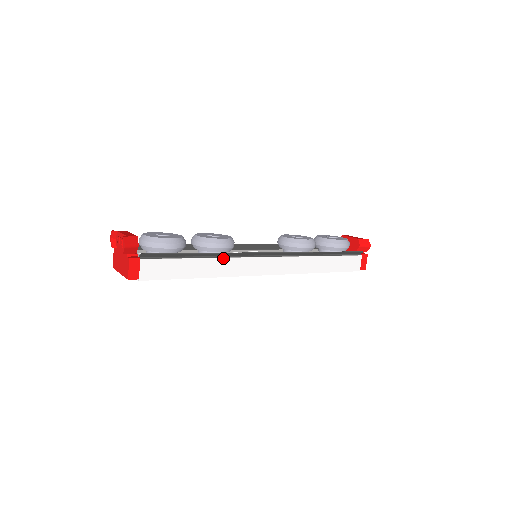
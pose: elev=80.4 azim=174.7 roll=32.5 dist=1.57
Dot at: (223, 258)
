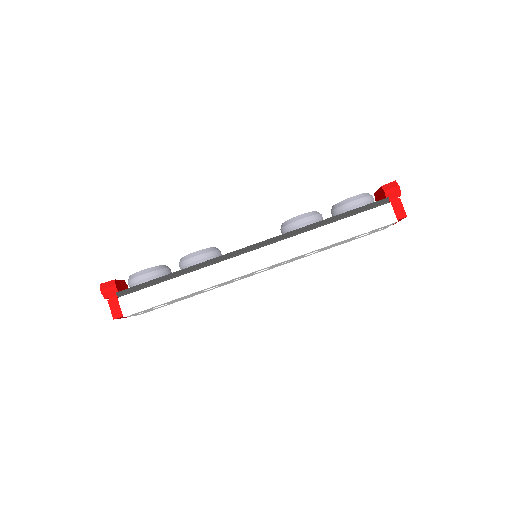
Dot at: (200, 269)
